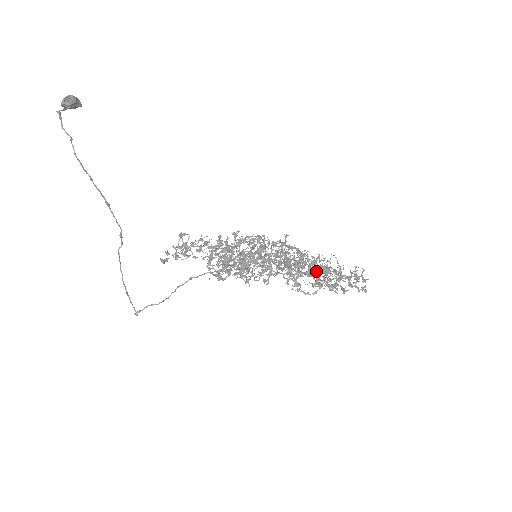
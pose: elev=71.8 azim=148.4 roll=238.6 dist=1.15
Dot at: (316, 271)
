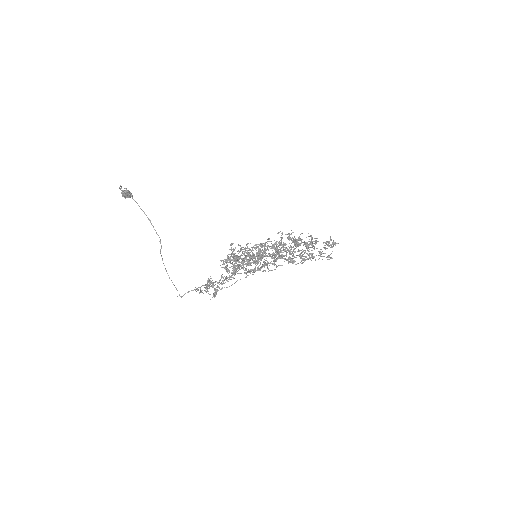
Dot at: occluded
